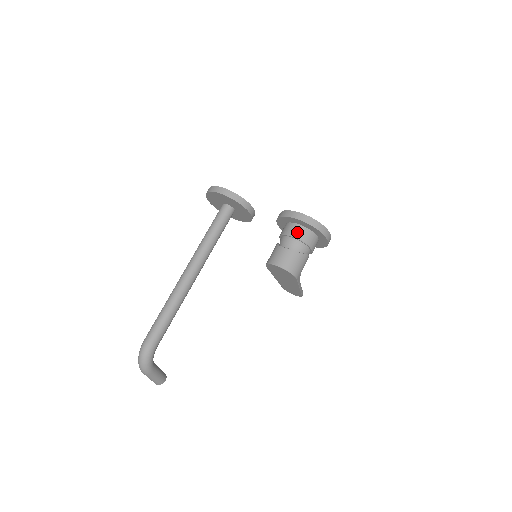
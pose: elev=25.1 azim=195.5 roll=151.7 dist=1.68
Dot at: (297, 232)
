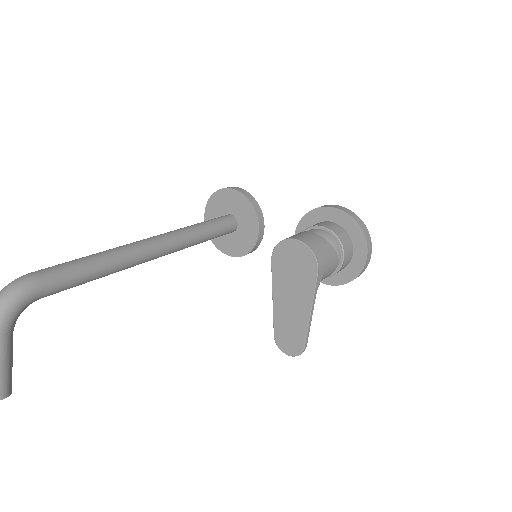
Dot at: (329, 225)
